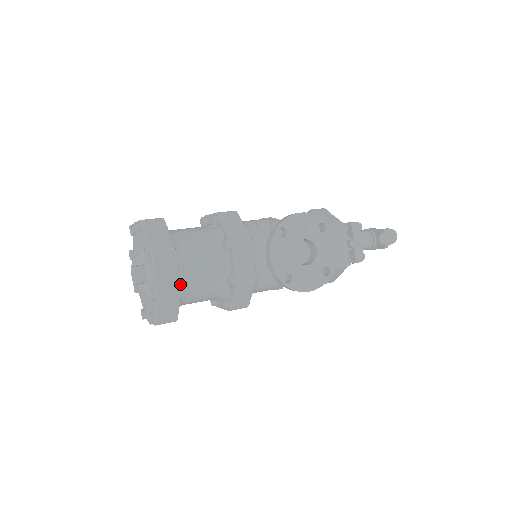
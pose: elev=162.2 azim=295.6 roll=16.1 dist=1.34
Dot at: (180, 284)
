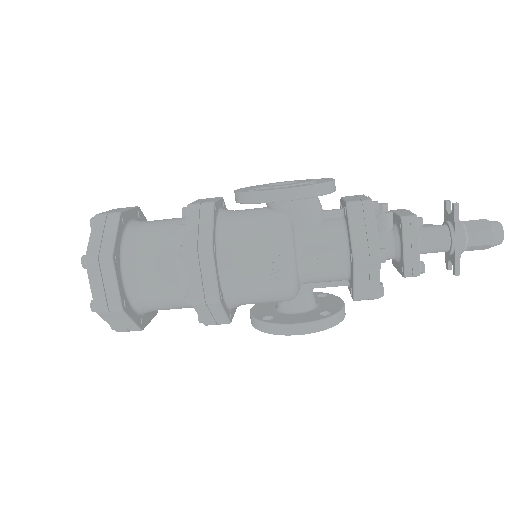
Dot at: (131, 227)
